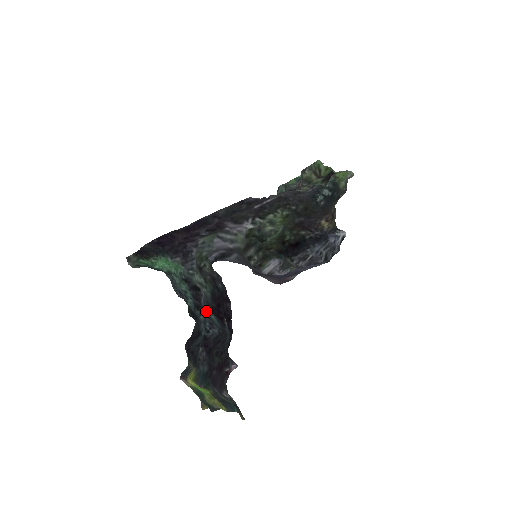
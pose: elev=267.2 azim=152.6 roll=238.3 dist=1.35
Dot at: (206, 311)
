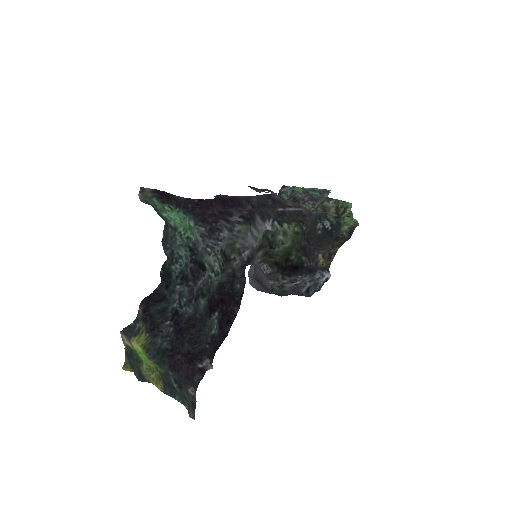
Dot at: (199, 293)
